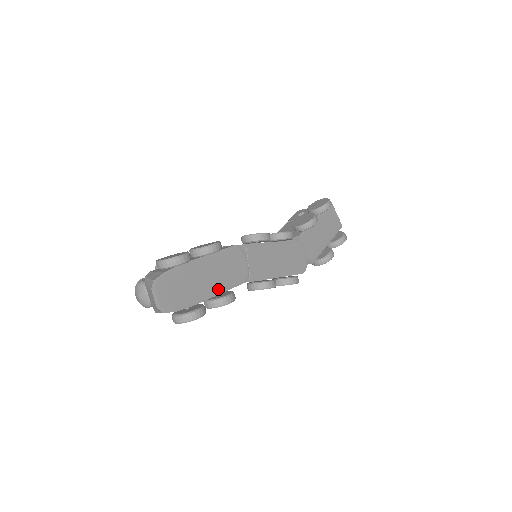
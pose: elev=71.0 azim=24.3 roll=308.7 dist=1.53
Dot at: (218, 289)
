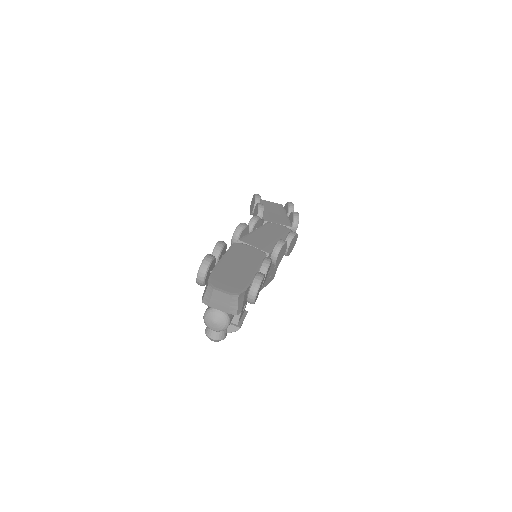
Dot at: (255, 267)
